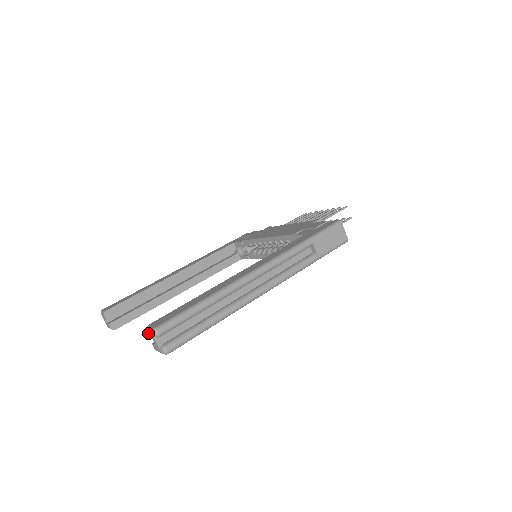
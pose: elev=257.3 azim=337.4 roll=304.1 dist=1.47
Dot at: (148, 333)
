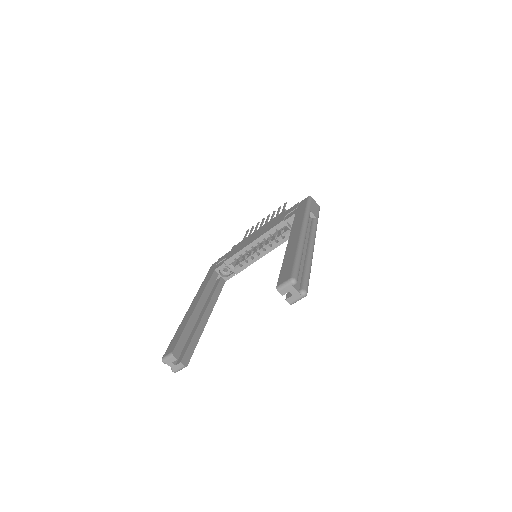
Dot at: (283, 290)
